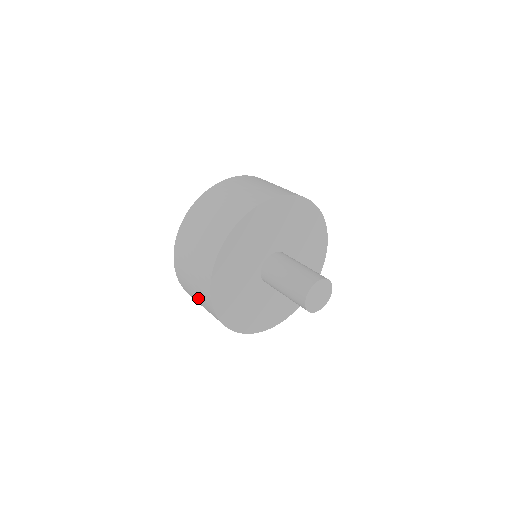
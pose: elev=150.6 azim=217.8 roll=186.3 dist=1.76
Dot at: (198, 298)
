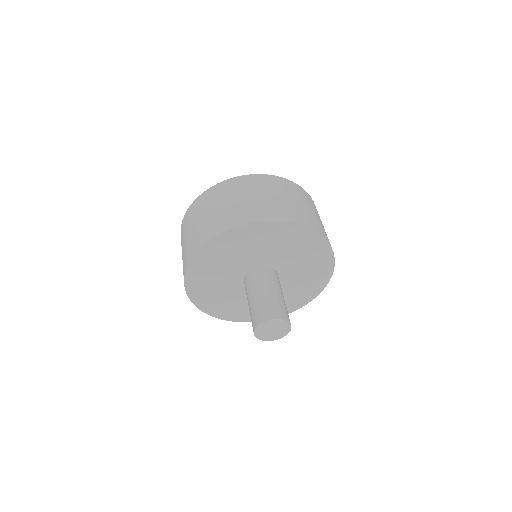
Dot at: (182, 259)
